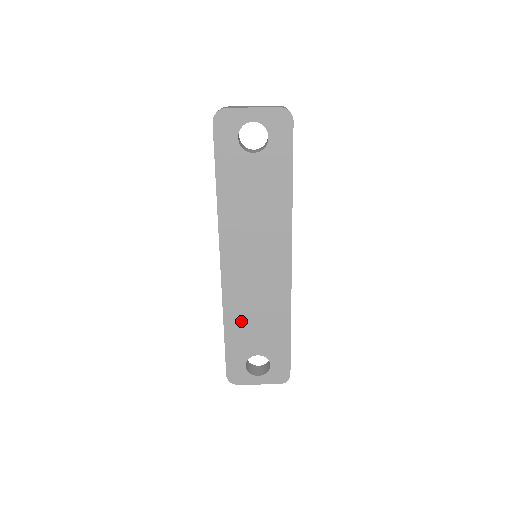
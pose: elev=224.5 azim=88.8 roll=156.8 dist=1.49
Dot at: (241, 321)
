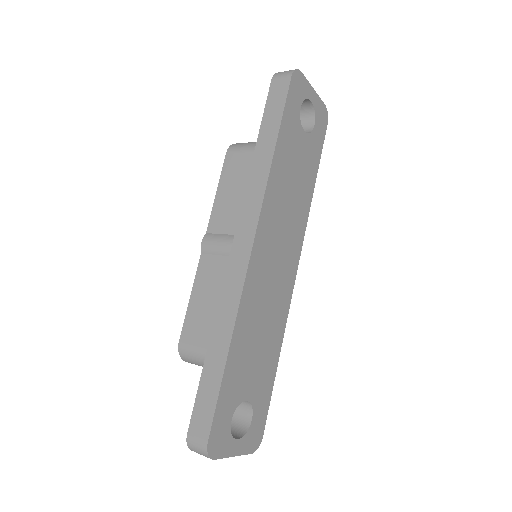
Dot at: (247, 339)
